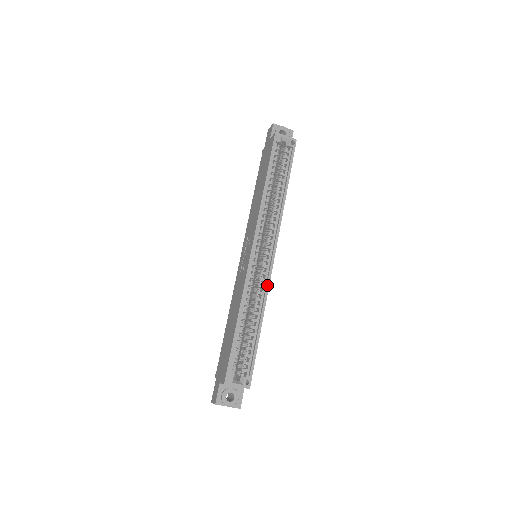
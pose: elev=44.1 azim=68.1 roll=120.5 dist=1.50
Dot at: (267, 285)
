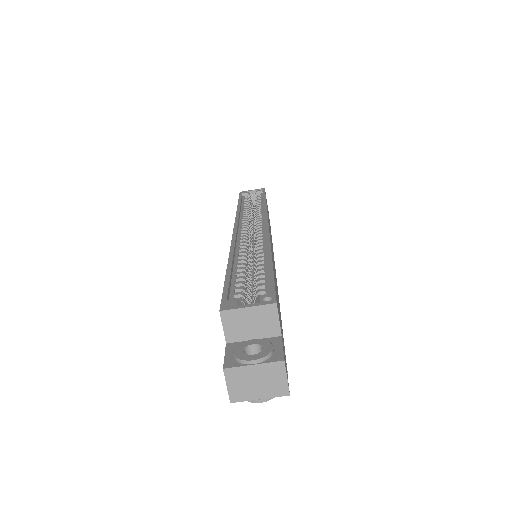
Dot at: (266, 237)
